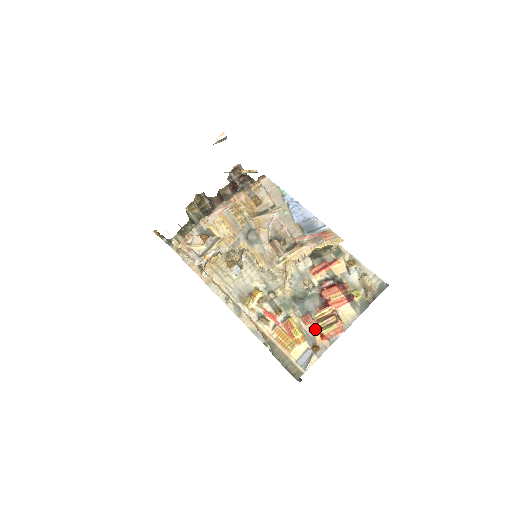
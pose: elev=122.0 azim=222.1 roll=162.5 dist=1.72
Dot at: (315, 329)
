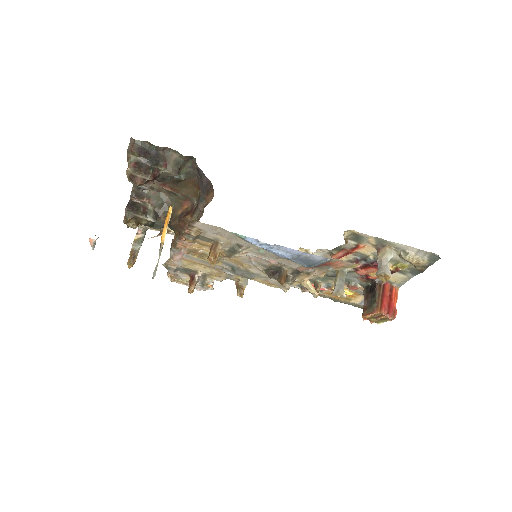
Dot at: occluded
